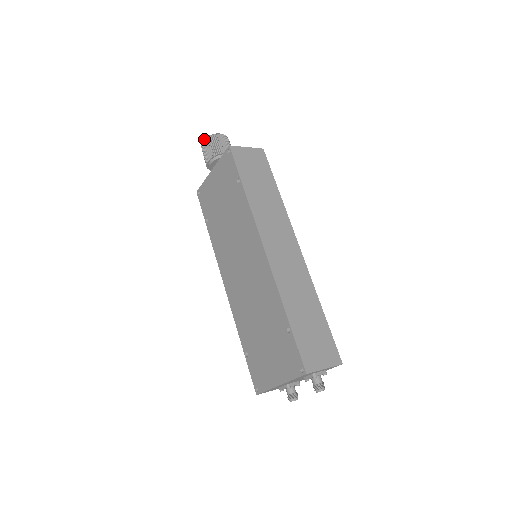
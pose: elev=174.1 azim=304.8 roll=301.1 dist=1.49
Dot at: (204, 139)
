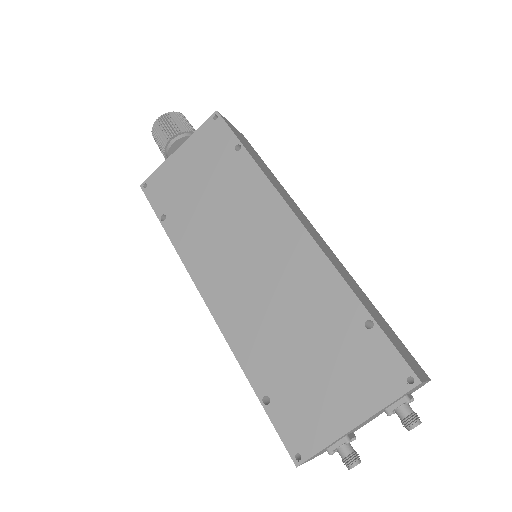
Dot at: (161, 115)
